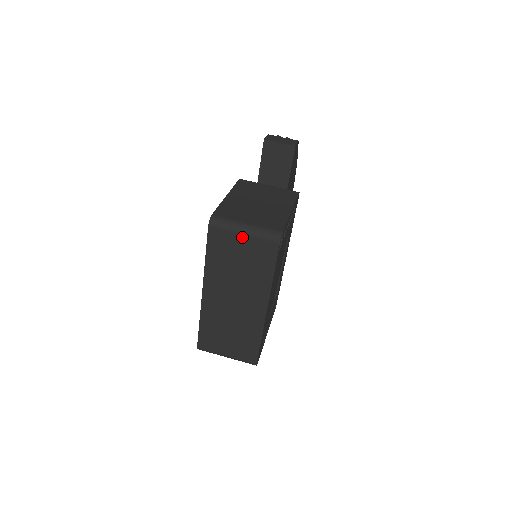
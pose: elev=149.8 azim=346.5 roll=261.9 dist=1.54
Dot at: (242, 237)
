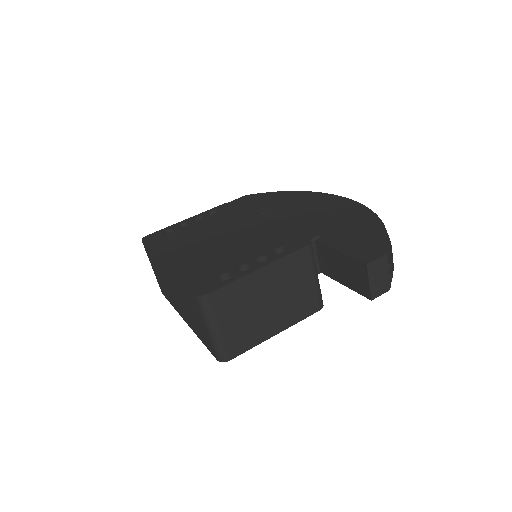
Dot at: (205, 326)
